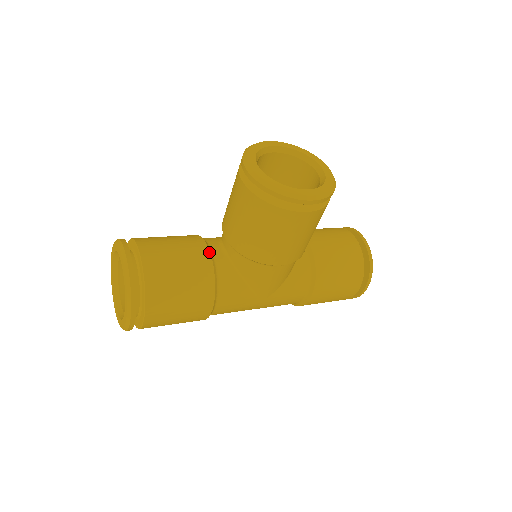
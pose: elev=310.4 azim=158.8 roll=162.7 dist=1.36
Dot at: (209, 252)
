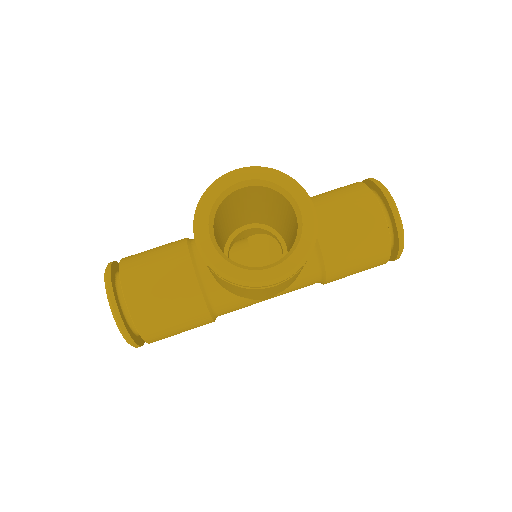
Dot at: (196, 279)
